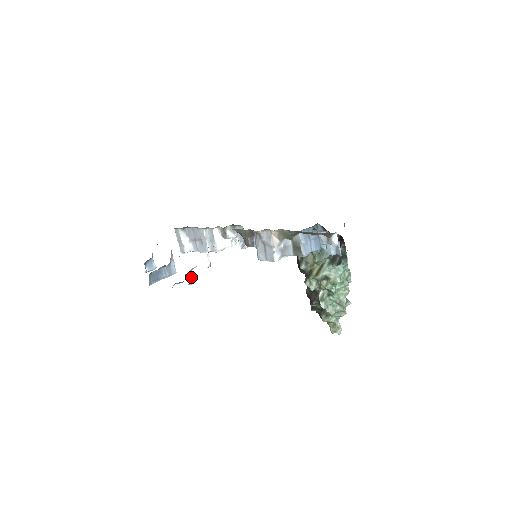
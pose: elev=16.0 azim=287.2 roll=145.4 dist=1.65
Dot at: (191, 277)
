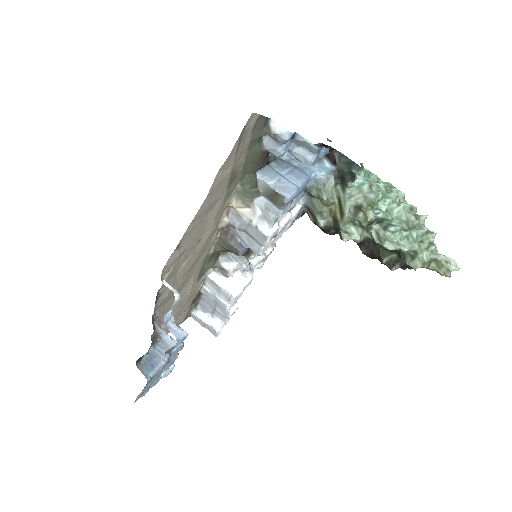
Dot at: (174, 328)
